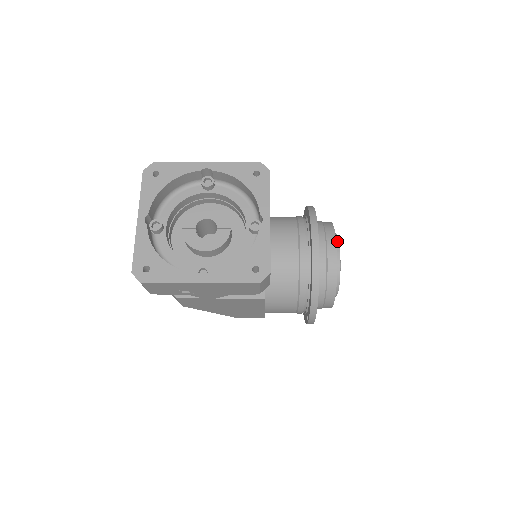
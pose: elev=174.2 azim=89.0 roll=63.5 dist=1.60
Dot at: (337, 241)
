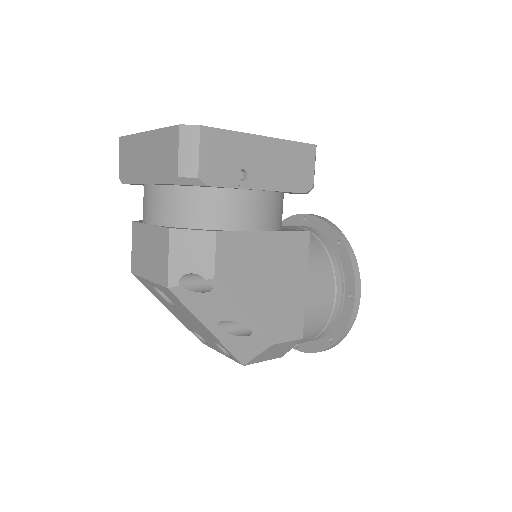
Dot at: occluded
